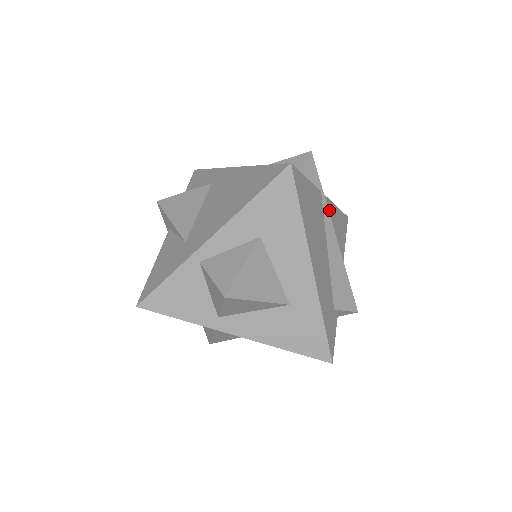
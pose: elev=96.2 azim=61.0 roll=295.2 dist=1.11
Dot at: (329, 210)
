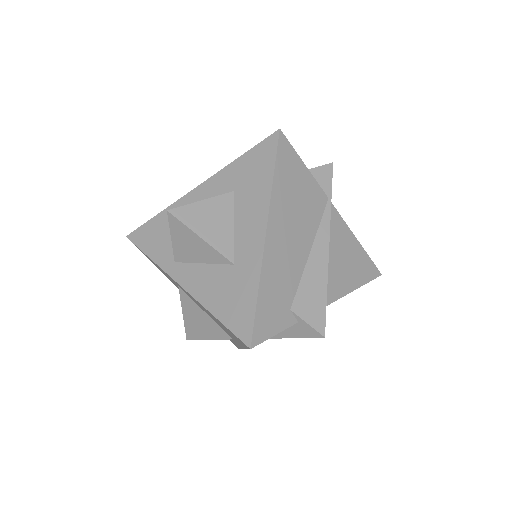
Dot at: (338, 227)
